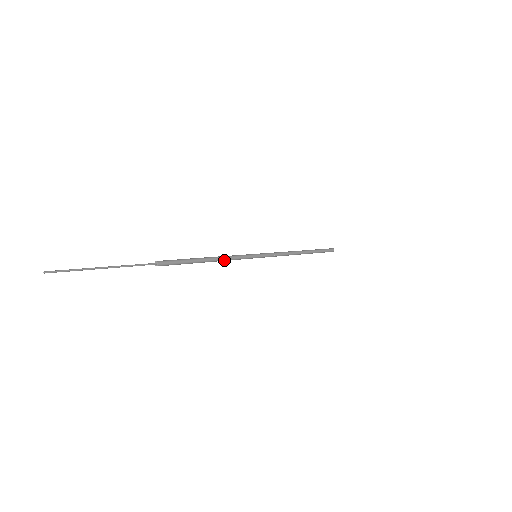
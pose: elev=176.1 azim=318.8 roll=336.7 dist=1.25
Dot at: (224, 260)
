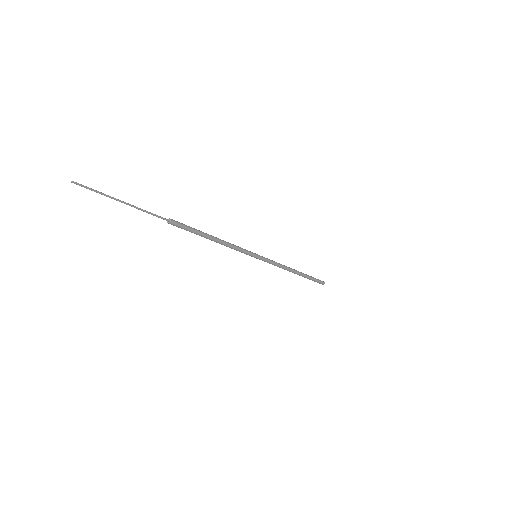
Dot at: (229, 244)
